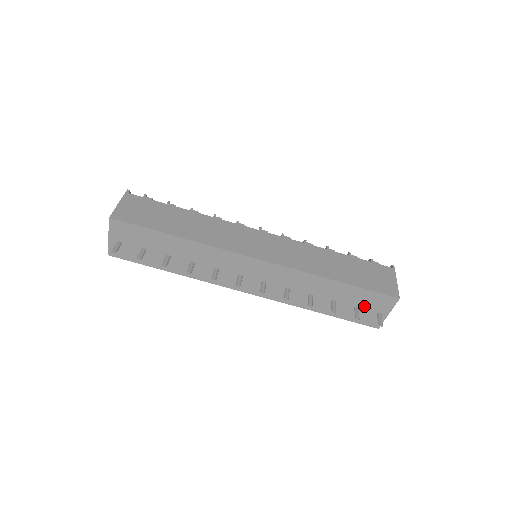
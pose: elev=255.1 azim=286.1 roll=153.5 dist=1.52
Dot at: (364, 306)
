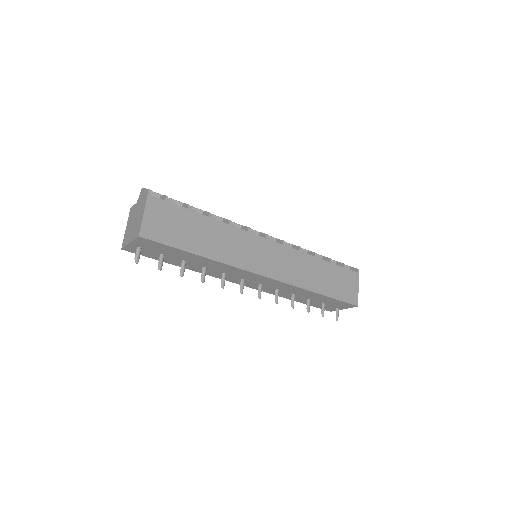
Dot at: (329, 304)
